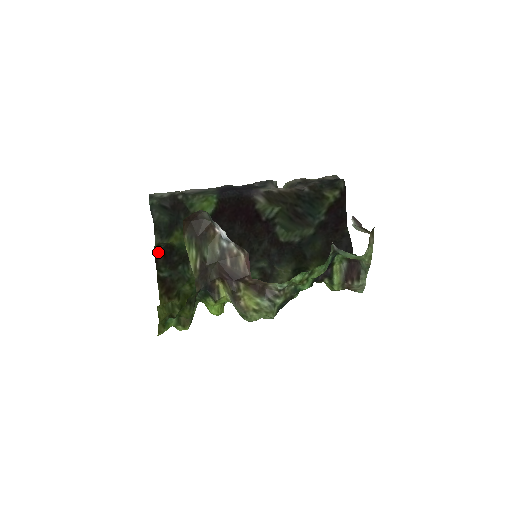
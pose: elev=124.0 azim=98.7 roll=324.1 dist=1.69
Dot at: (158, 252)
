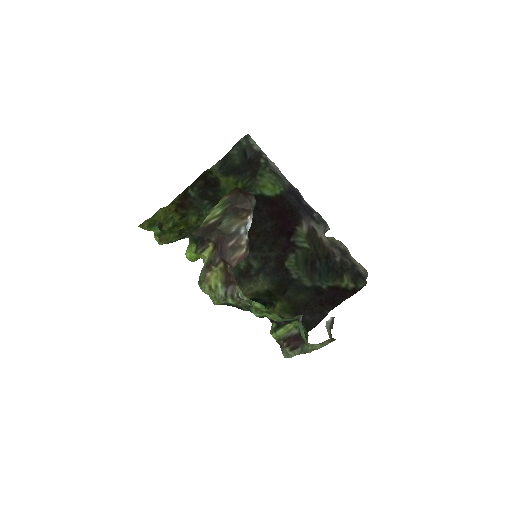
Dot at: (205, 176)
